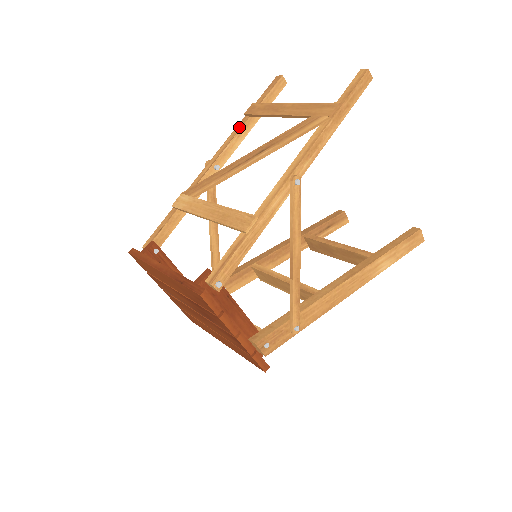
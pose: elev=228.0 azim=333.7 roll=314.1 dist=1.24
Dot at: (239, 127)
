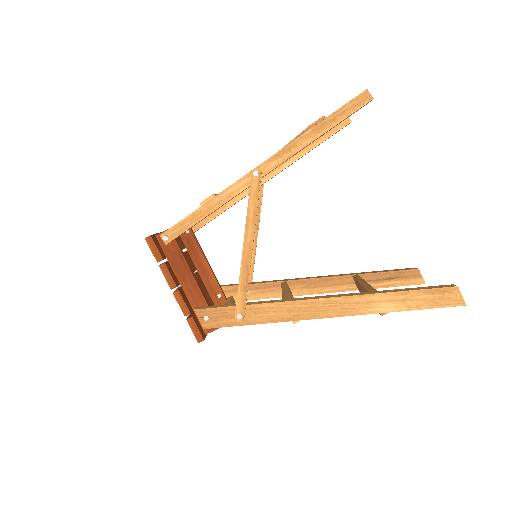
Dot at: occluded
